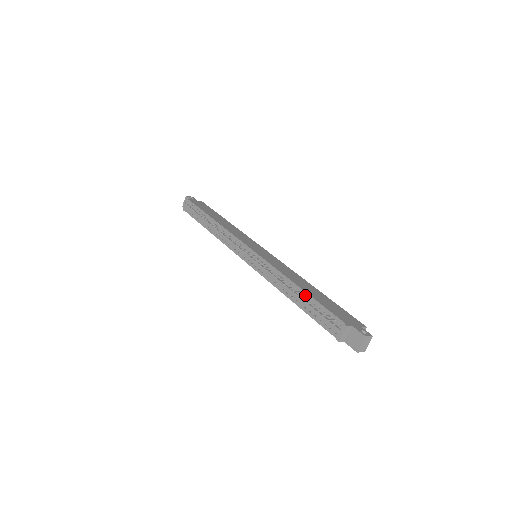
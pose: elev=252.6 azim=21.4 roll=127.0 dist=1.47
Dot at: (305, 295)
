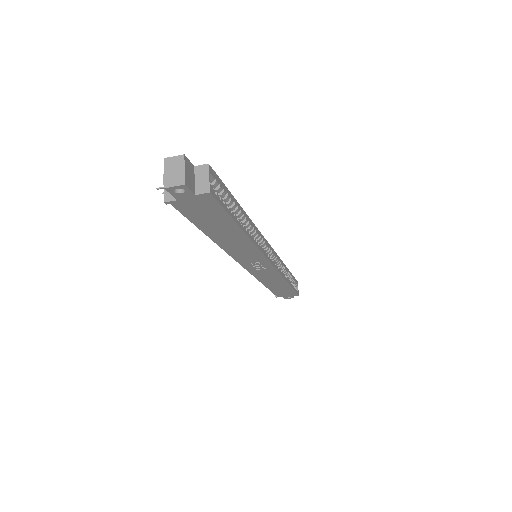
Dot at: occluded
